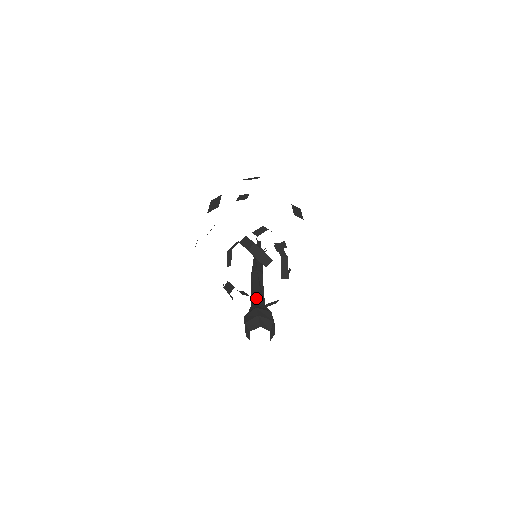
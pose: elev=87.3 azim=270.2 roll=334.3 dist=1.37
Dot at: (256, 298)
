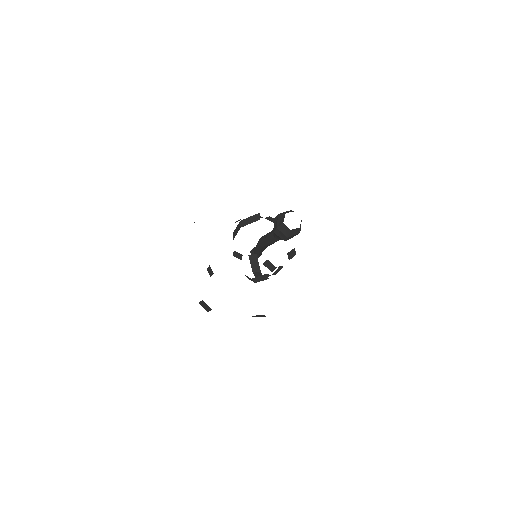
Dot at: (272, 232)
